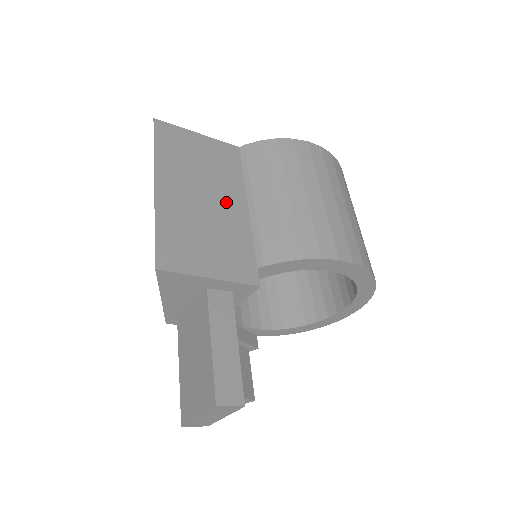
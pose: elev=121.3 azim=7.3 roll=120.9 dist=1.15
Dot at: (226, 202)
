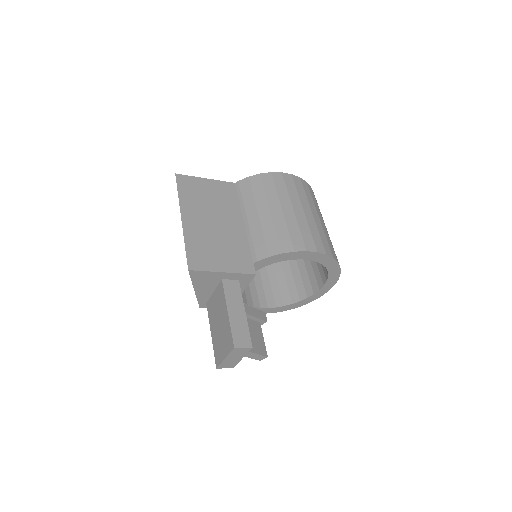
Dot at: (229, 222)
